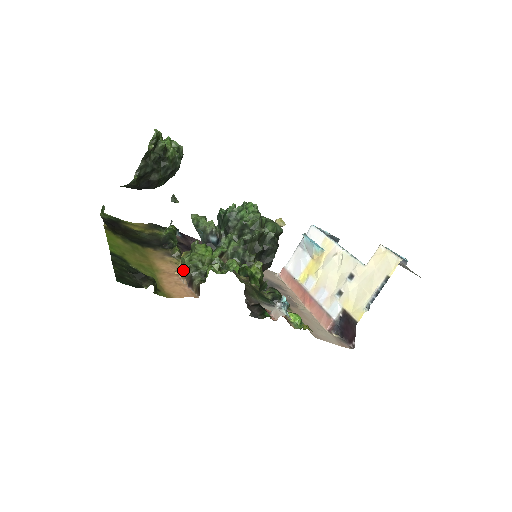
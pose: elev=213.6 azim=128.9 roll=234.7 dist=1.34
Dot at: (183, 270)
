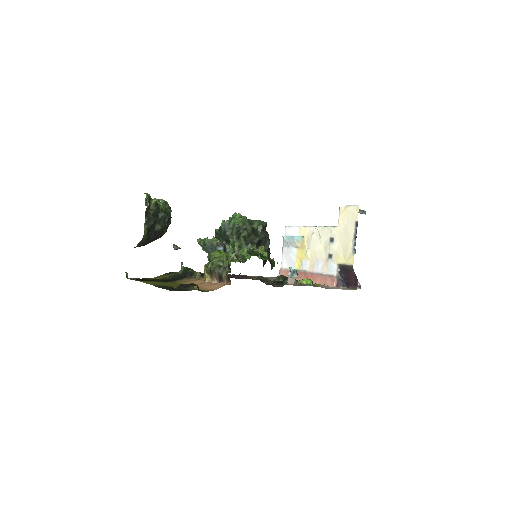
Dot at: (210, 274)
